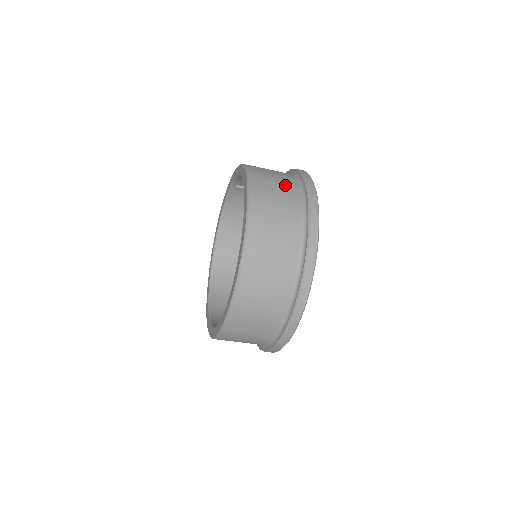
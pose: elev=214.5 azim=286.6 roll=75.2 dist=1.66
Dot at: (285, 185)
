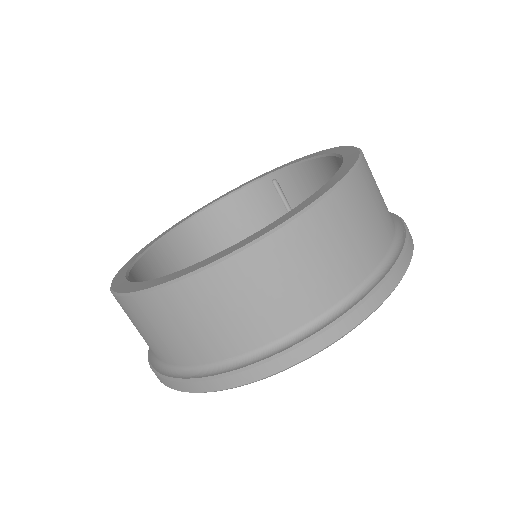
Dot at: occluded
